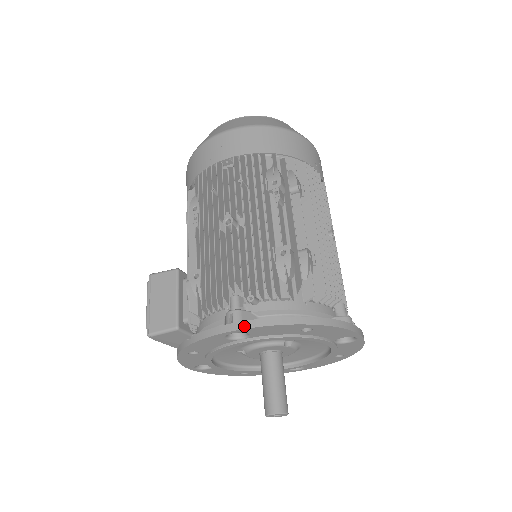
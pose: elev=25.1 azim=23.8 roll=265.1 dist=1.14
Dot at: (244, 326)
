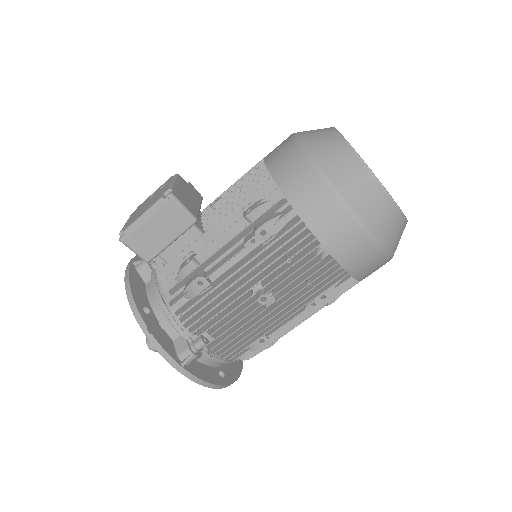
Dot at: (188, 376)
